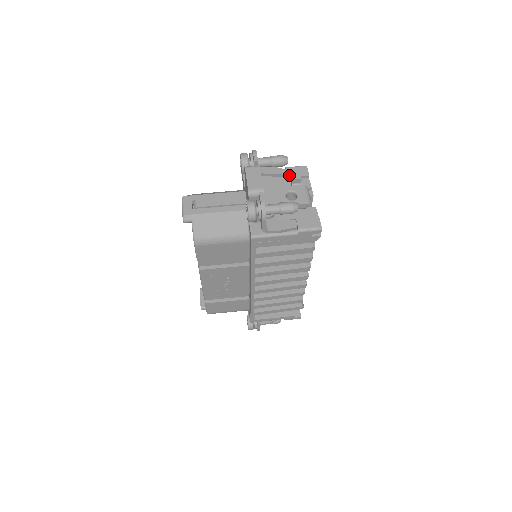
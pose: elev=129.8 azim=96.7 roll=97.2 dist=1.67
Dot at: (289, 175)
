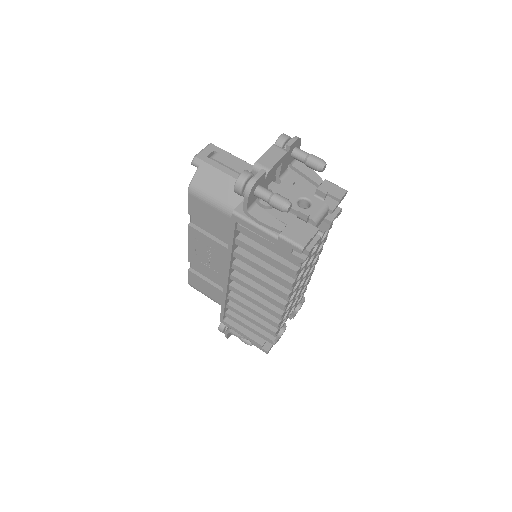
Dot at: (321, 187)
